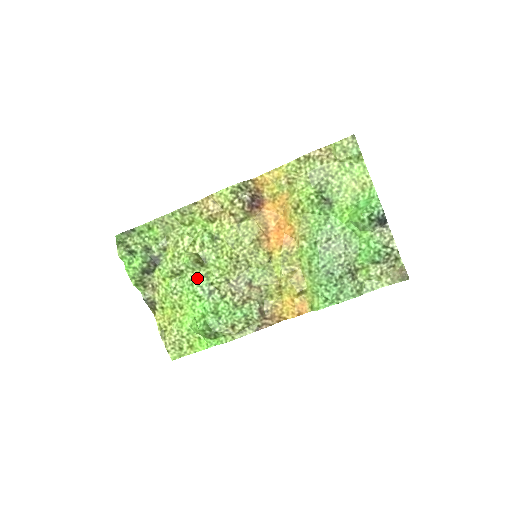
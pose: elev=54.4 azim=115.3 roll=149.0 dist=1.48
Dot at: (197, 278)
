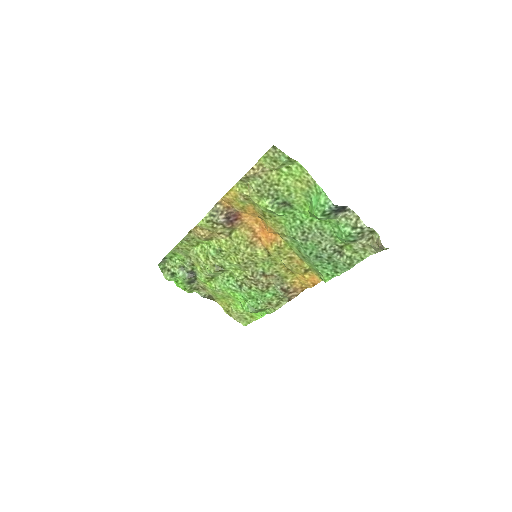
Dot at: (225, 279)
